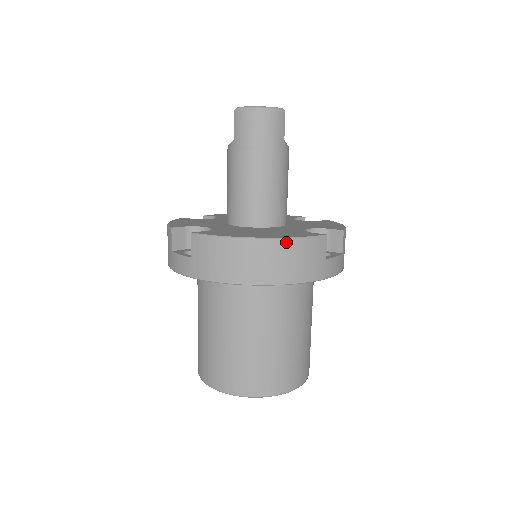
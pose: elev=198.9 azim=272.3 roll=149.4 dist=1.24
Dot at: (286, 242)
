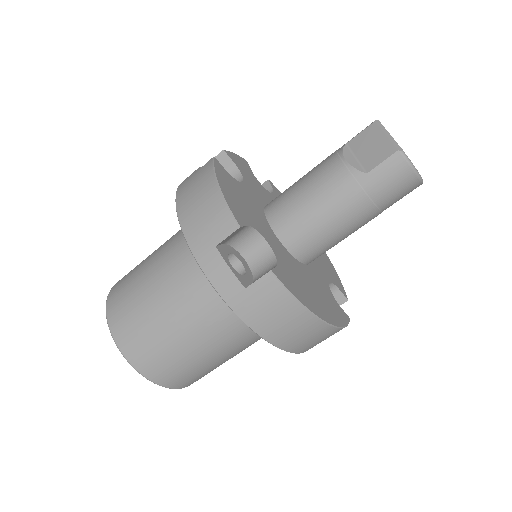
Dot at: (335, 330)
